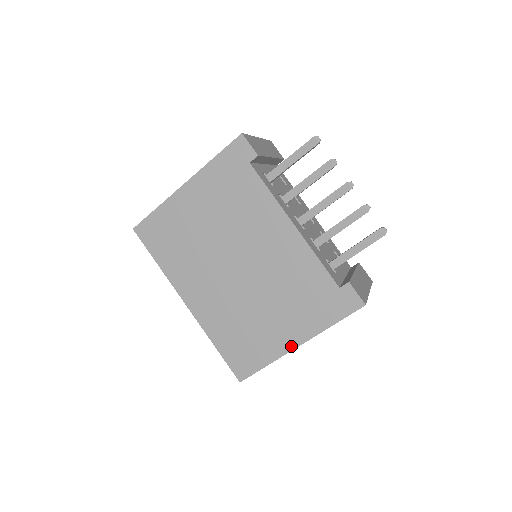
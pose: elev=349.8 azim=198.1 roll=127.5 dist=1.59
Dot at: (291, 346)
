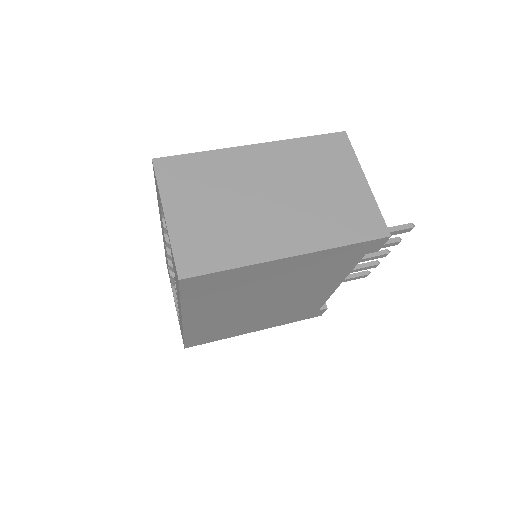
Dot at: (250, 332)
